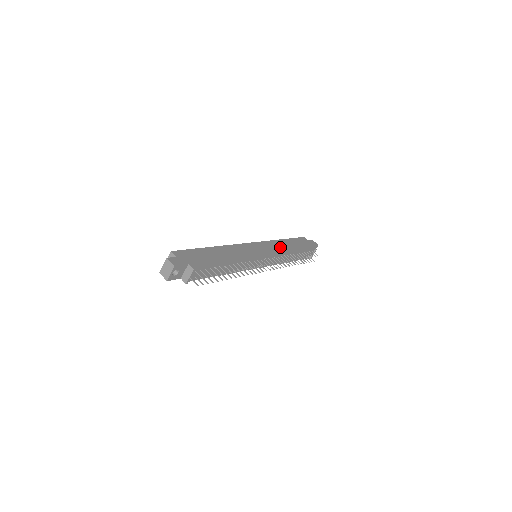
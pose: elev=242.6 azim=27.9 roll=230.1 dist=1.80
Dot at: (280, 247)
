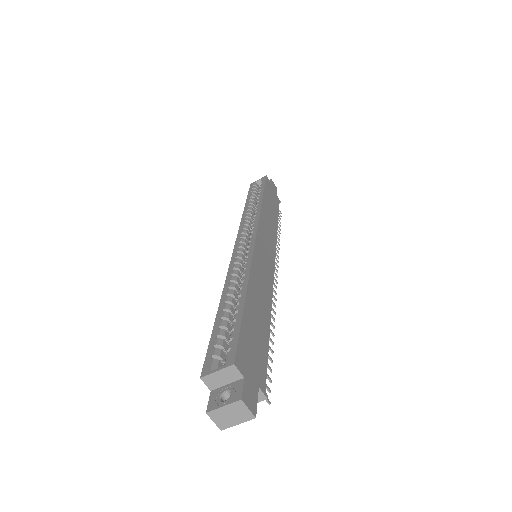
Dot at: (270, 224)
